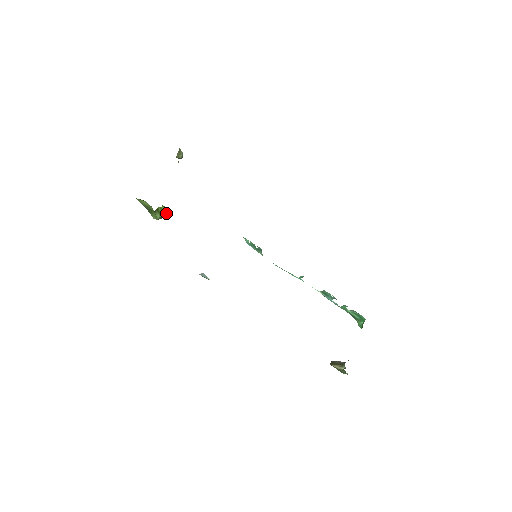
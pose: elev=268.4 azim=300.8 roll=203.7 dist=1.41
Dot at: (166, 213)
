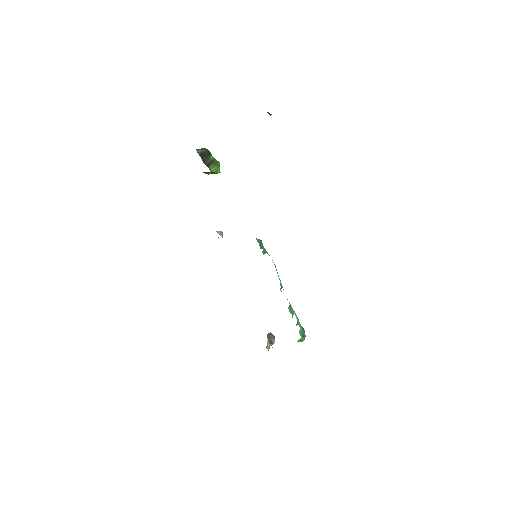
Dot at: (217, 173)
